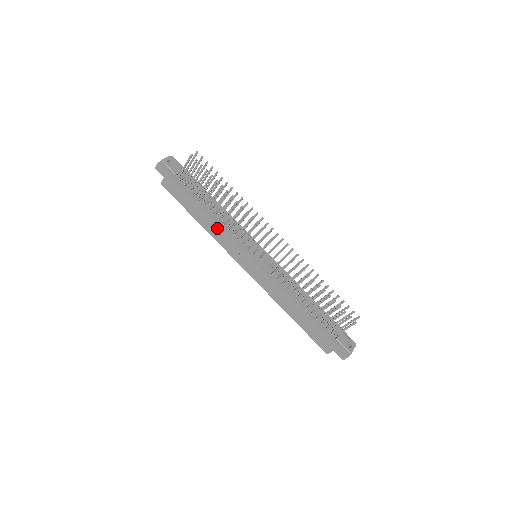
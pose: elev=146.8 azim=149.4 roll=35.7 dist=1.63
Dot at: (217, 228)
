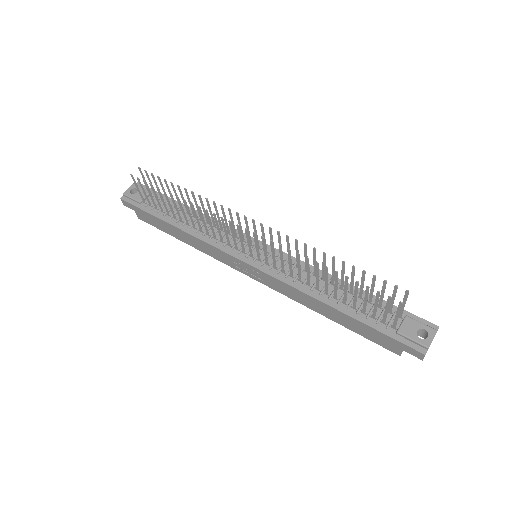
Dot at: (199, 242)
